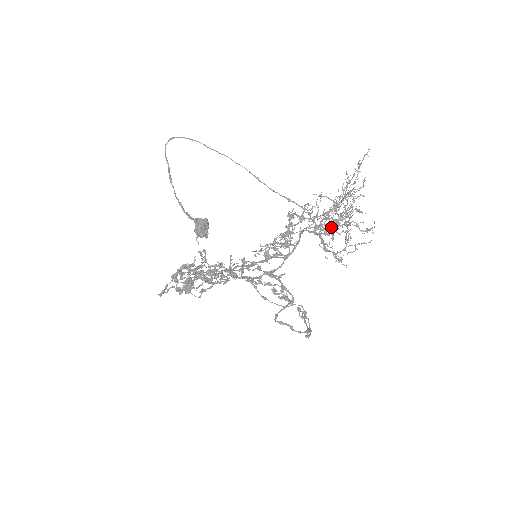
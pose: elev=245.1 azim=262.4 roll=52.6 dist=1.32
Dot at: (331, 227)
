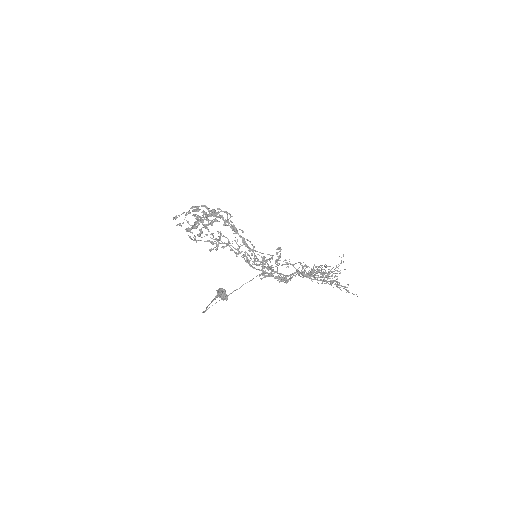
Dot at: occluded
